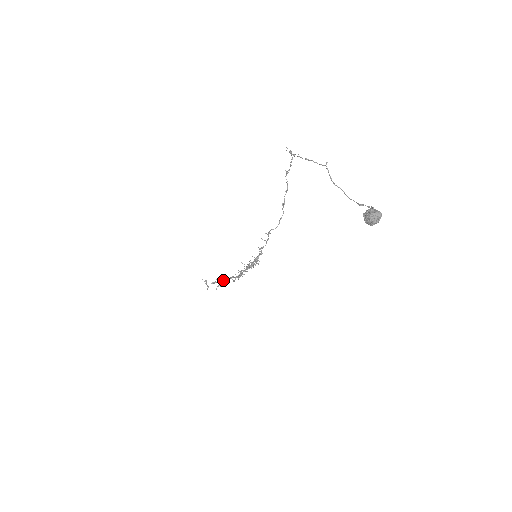
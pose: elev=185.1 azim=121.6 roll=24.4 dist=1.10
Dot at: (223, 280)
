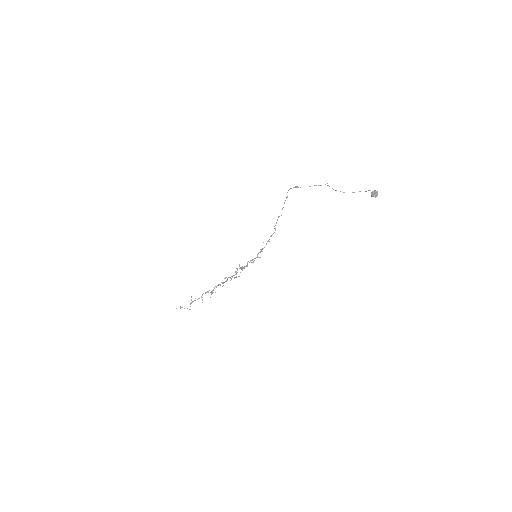
Dot at: occluded
